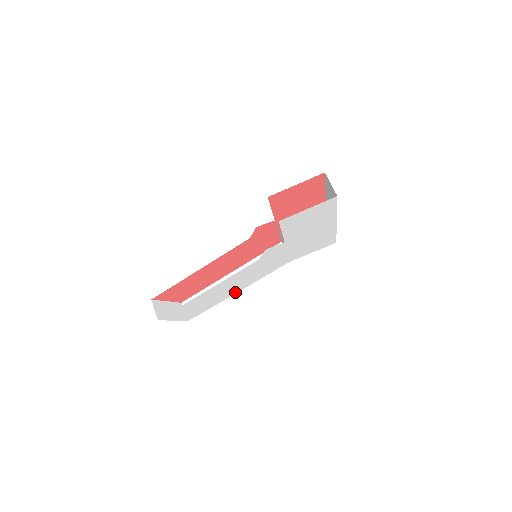
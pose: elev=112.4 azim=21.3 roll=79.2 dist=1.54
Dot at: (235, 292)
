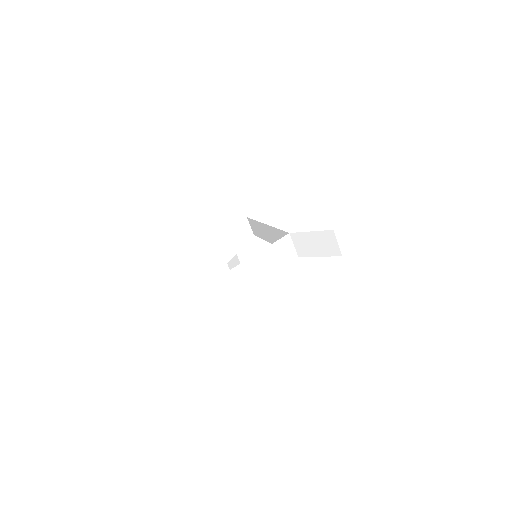
Dot at: occluded
